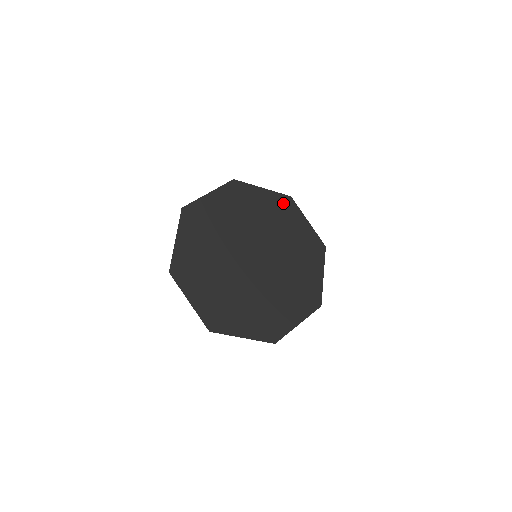
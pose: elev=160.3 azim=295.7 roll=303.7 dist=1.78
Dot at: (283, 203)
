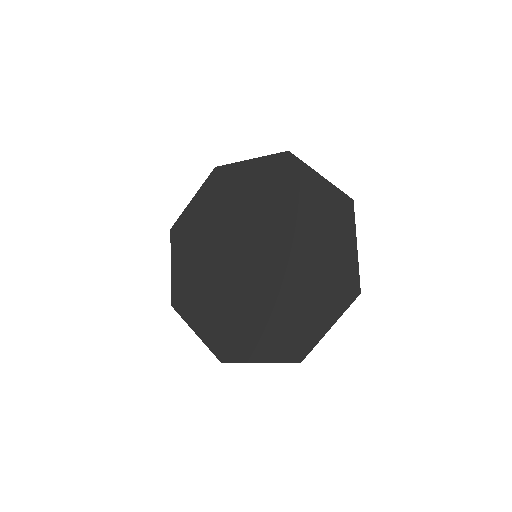
Dot at: (335, 205)
